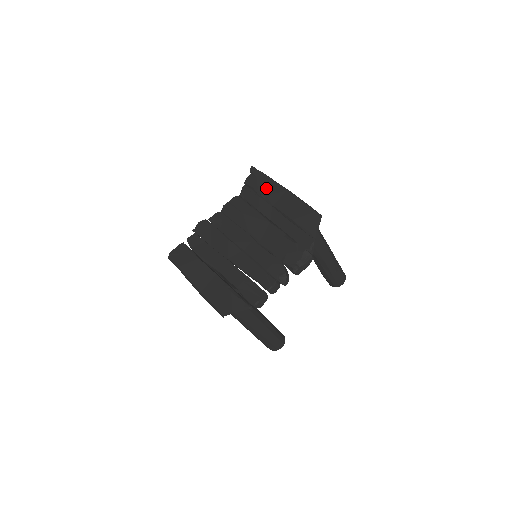
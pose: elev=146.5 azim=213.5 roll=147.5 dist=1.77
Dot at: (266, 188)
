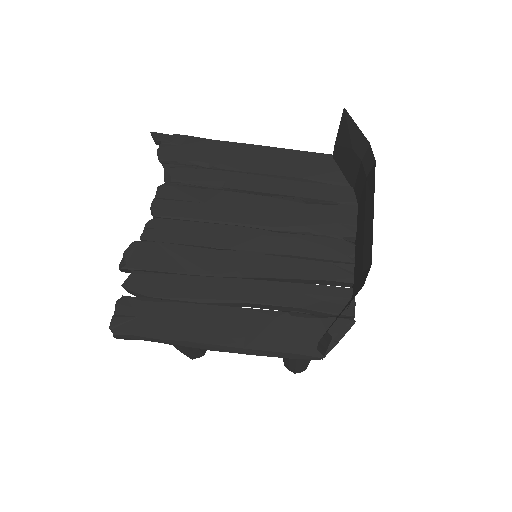
Dot at: (212, 153)
